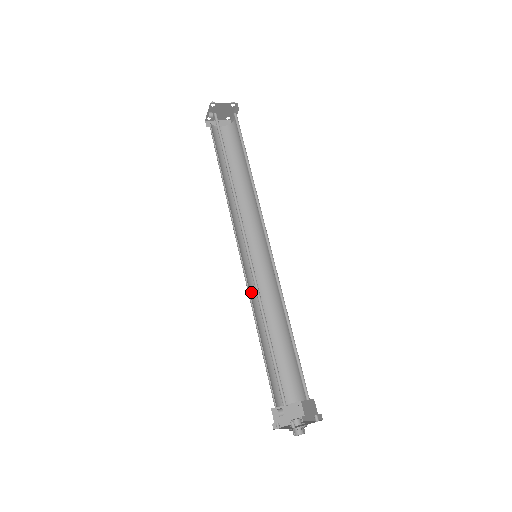
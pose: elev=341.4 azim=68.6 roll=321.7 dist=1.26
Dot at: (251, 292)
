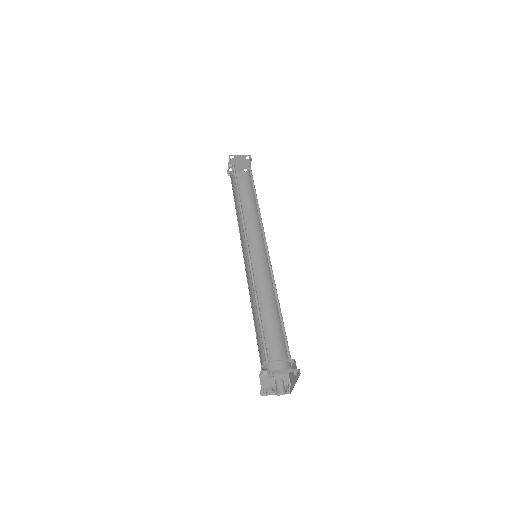
Dot at: (250, 284)
